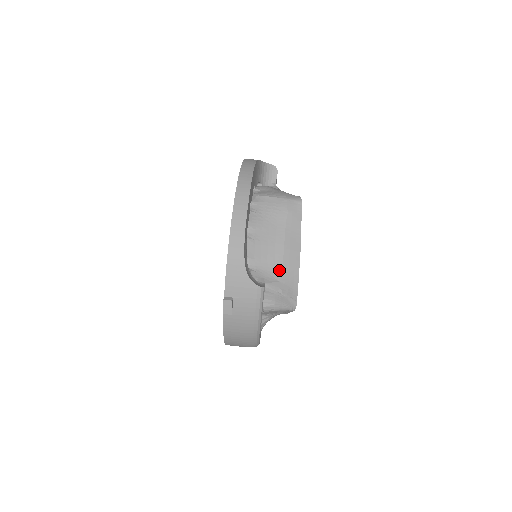
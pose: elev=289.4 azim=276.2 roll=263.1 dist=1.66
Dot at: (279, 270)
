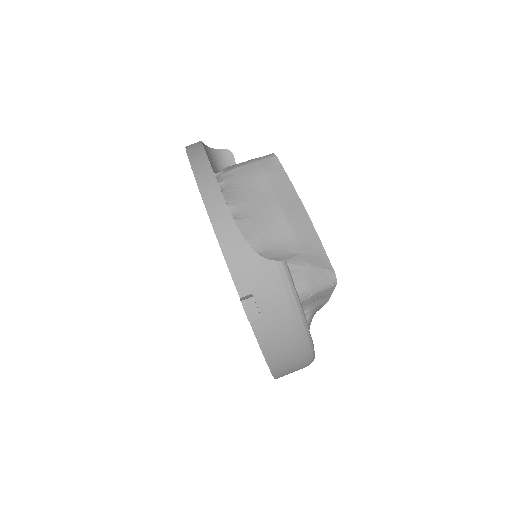
Dot at: (292, 241)
